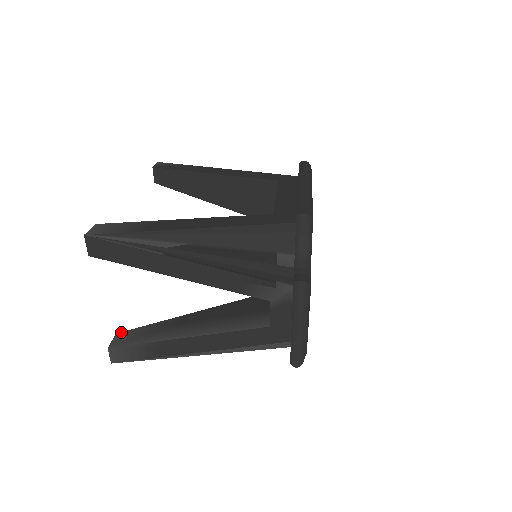
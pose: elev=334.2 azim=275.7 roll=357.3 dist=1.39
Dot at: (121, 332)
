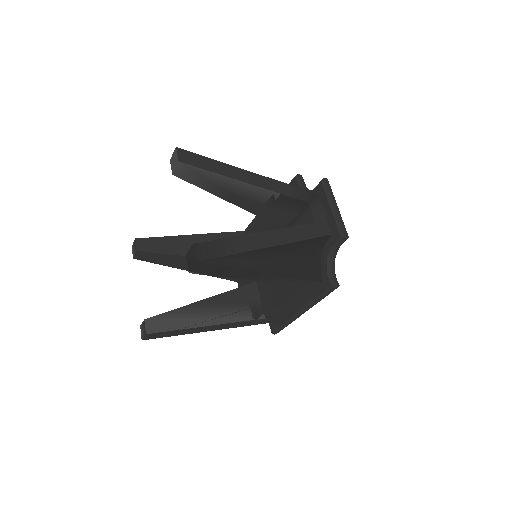
Dot at: occluded
